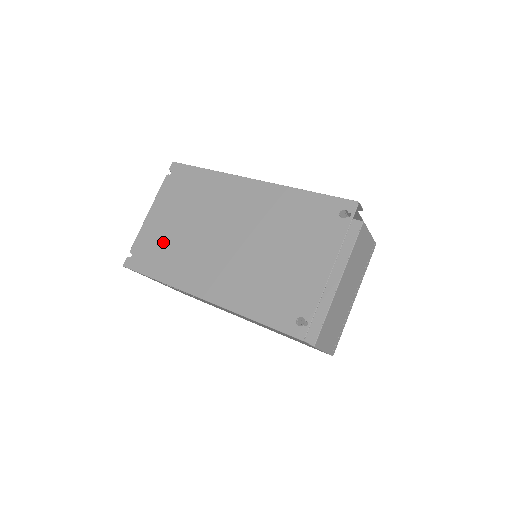
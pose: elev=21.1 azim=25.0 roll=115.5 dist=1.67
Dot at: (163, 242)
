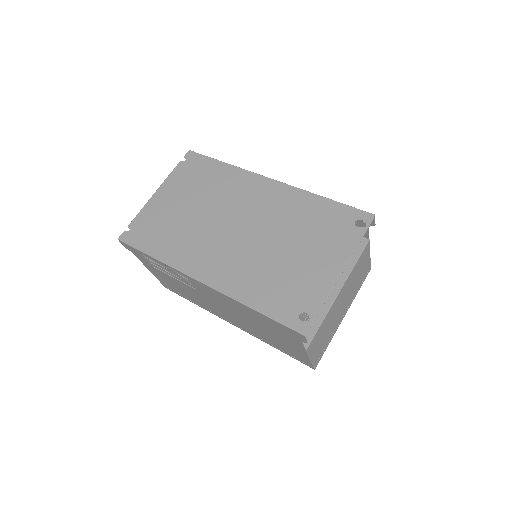
Dot at: (167, 222)
